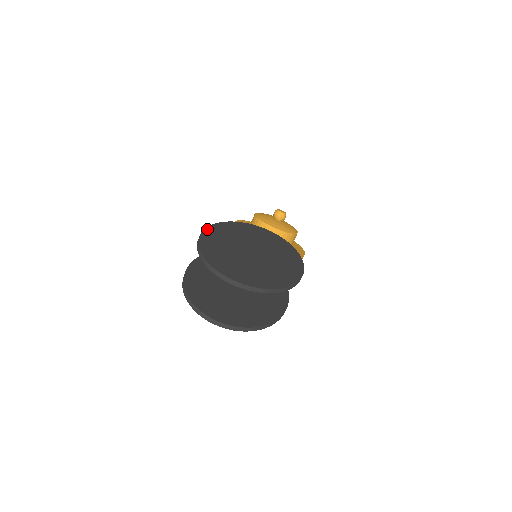
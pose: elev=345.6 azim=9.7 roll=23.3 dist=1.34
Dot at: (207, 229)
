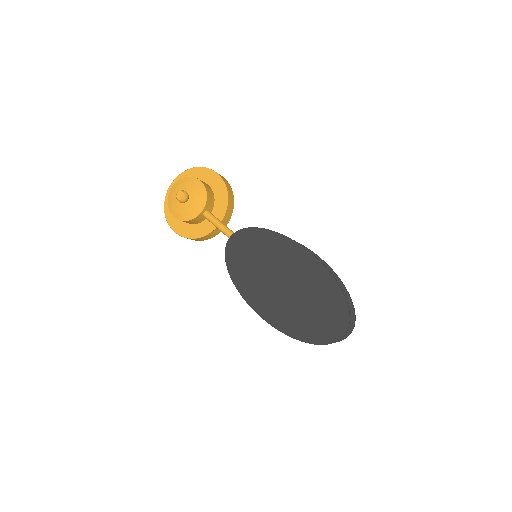
Dot at: (262, 317)
